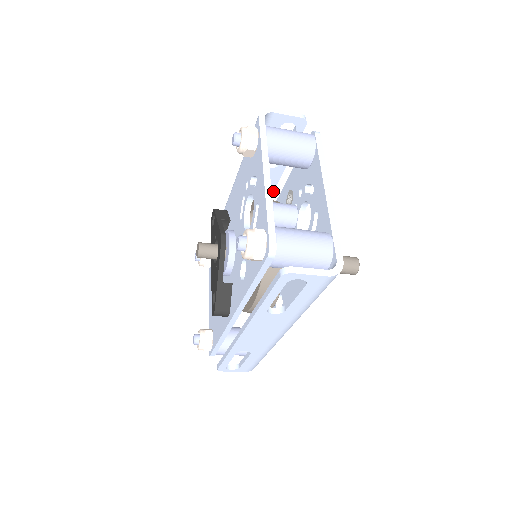
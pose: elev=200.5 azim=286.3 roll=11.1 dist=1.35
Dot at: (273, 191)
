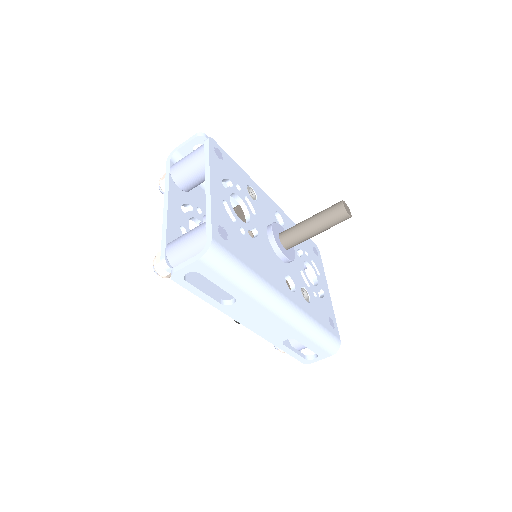
Dot at: occluded
